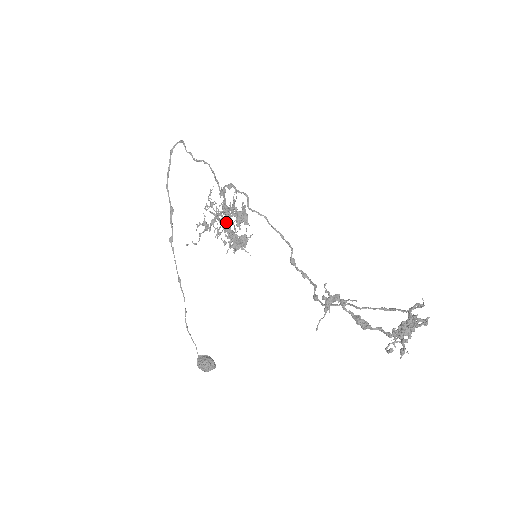
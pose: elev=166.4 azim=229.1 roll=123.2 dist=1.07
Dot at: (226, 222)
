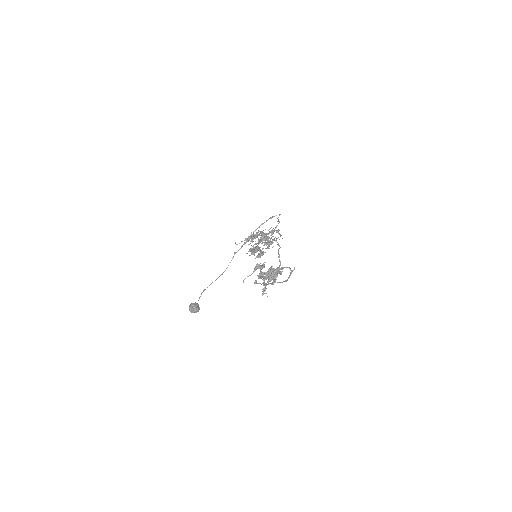
Dot at: (255, 235)
